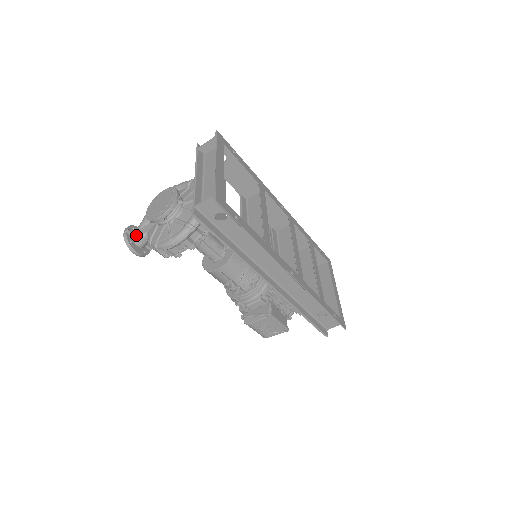
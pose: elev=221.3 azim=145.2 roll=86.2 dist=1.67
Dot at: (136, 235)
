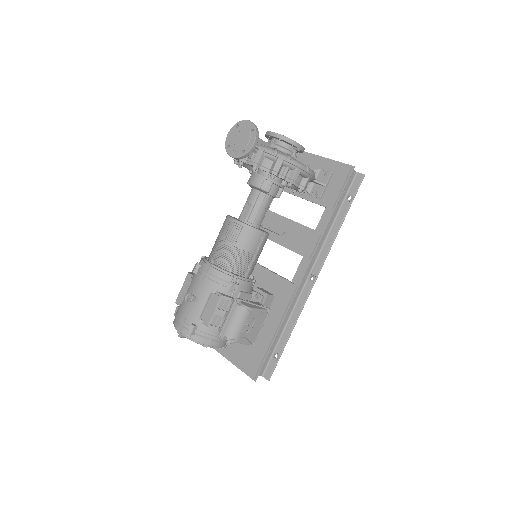
Dot at: occluded
